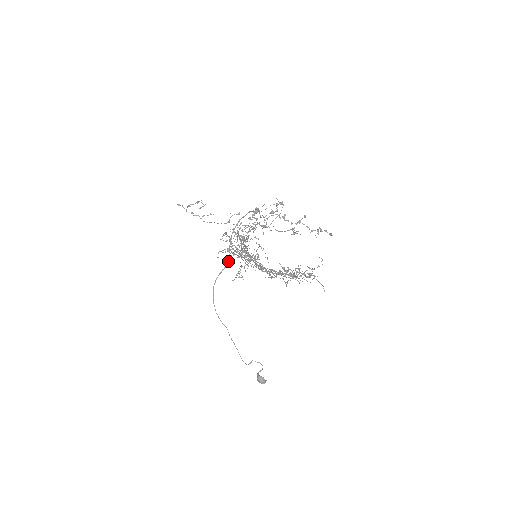
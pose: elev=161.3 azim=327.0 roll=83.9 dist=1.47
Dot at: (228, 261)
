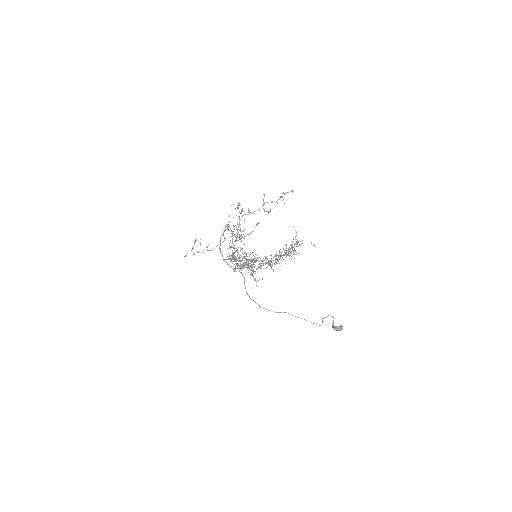
Dot at: occluded
